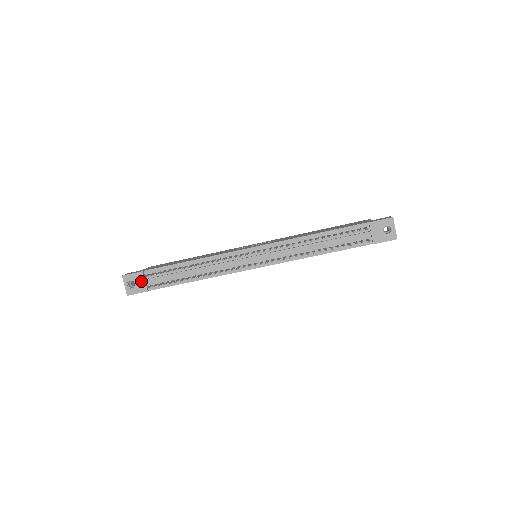
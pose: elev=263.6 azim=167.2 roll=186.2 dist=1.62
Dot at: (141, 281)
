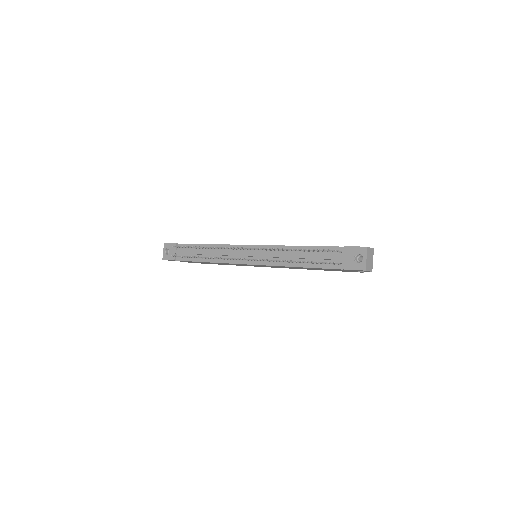
Dot at: (173, 251)
